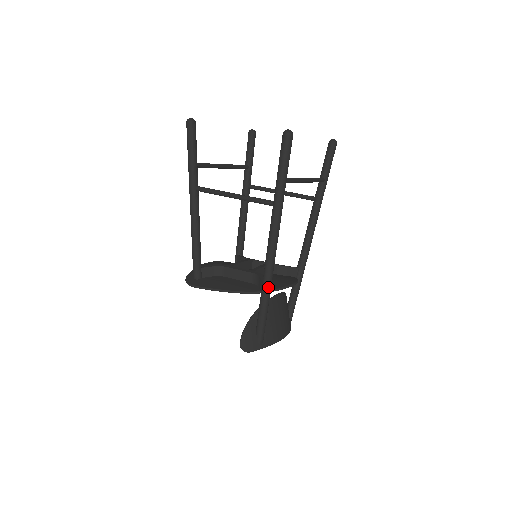
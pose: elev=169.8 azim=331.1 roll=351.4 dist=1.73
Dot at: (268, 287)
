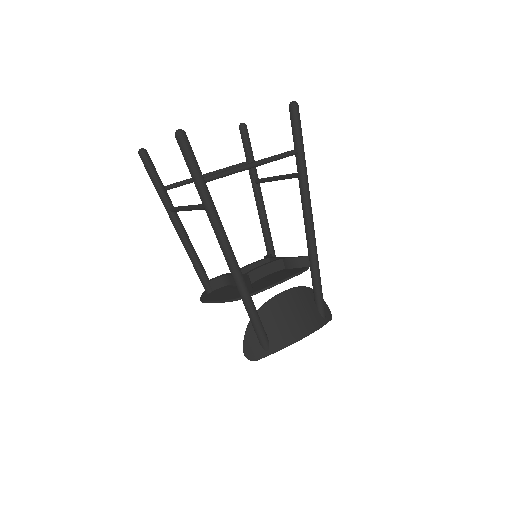
Dot at: (242, 291)
